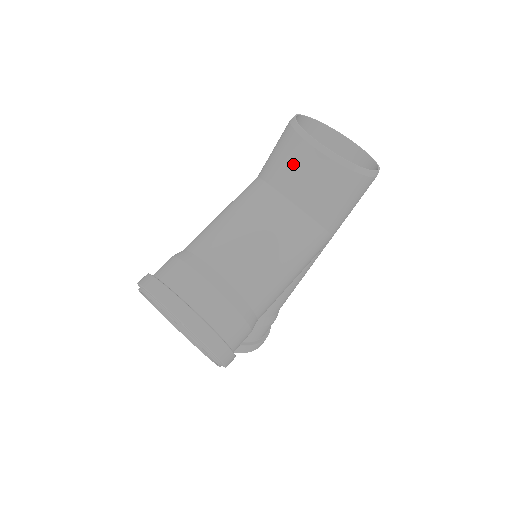
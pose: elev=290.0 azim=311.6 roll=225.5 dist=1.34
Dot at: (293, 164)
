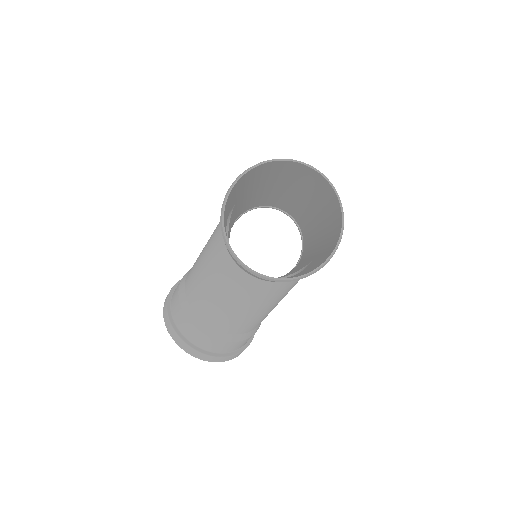
Dot at: (235, 261)
